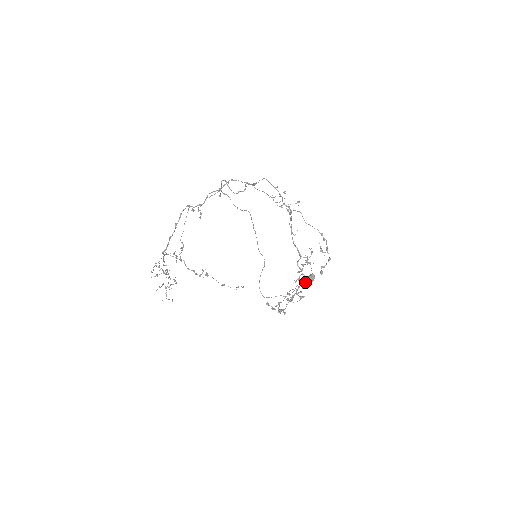
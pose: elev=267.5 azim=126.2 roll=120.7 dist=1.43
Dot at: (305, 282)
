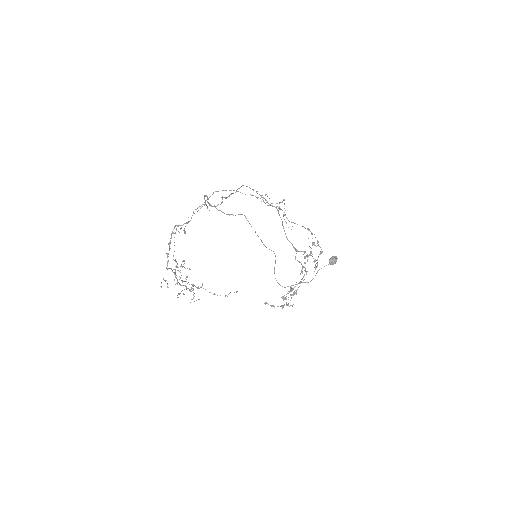
Dot at: (328, 264)
